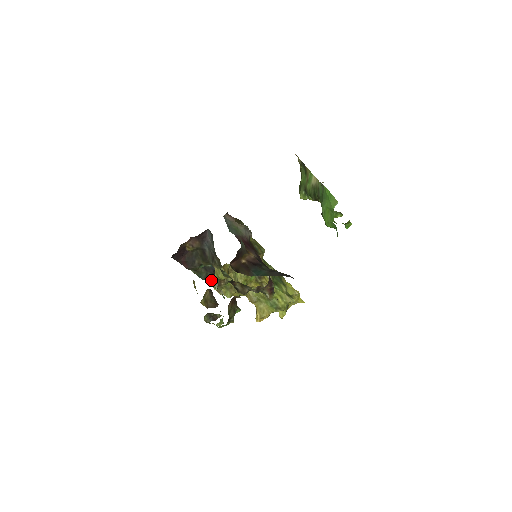
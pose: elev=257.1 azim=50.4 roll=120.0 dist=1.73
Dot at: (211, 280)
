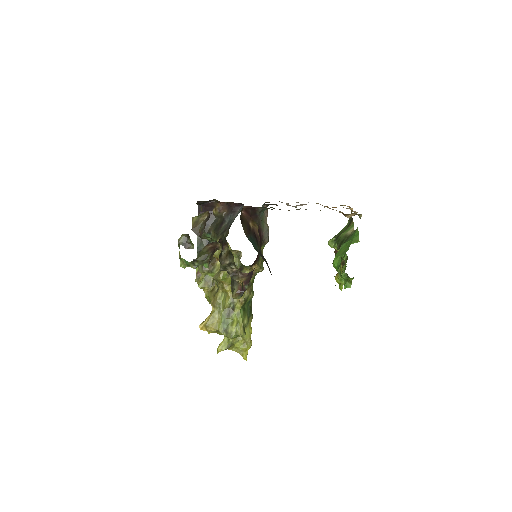
Dot at: occluded
